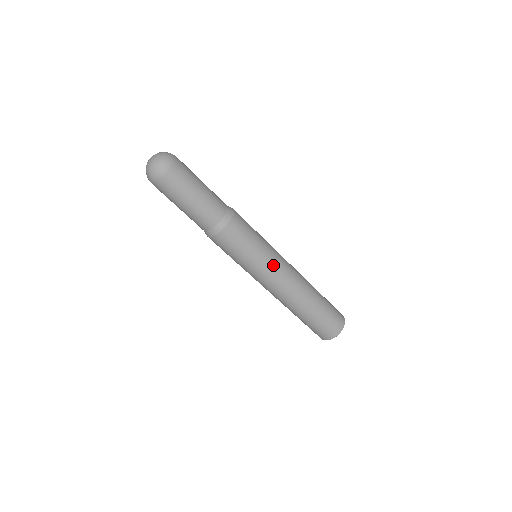
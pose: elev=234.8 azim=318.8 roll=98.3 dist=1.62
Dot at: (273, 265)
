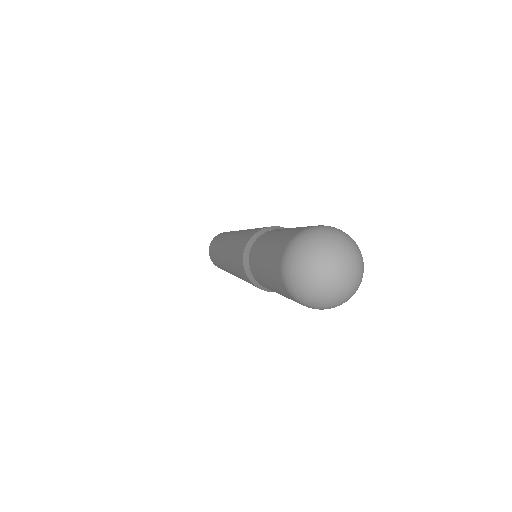
Dot at: occluded
